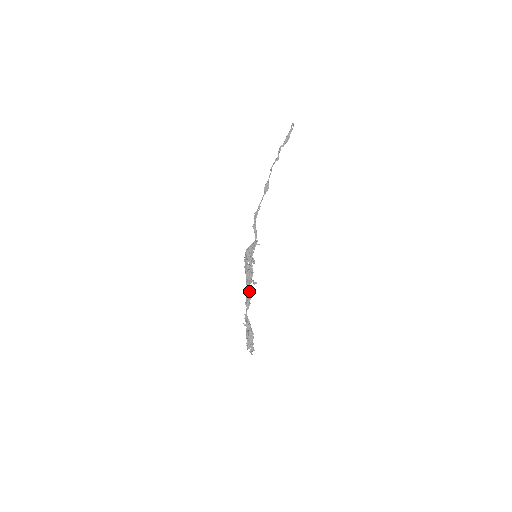
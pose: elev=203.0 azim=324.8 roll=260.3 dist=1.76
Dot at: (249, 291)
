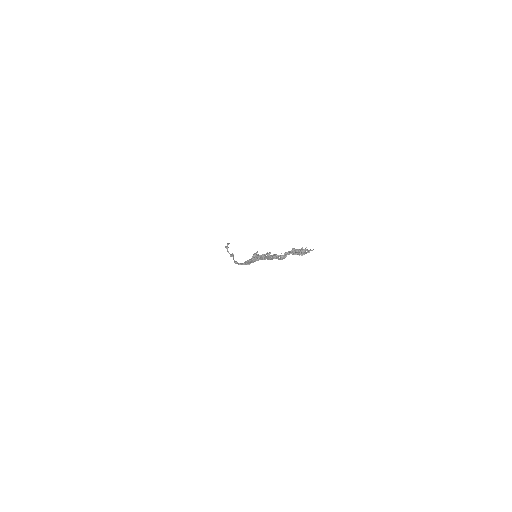
Dot at: (269, 253)
